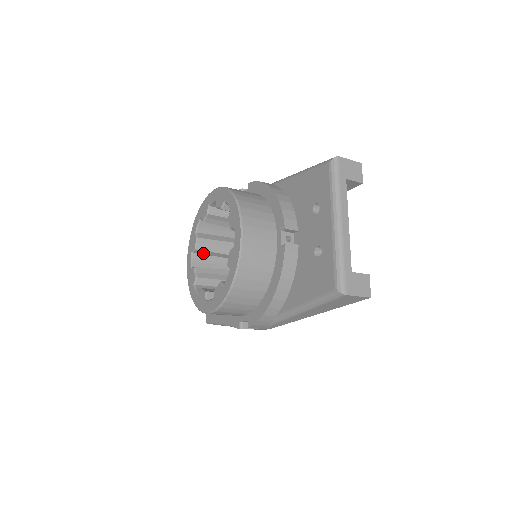
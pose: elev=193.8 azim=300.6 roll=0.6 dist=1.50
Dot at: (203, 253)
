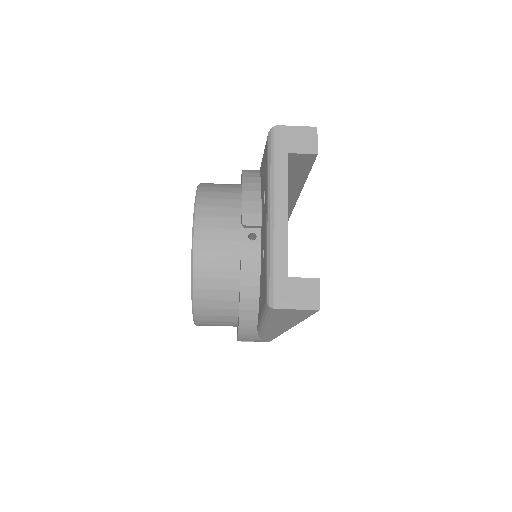
Dot at: occluded
